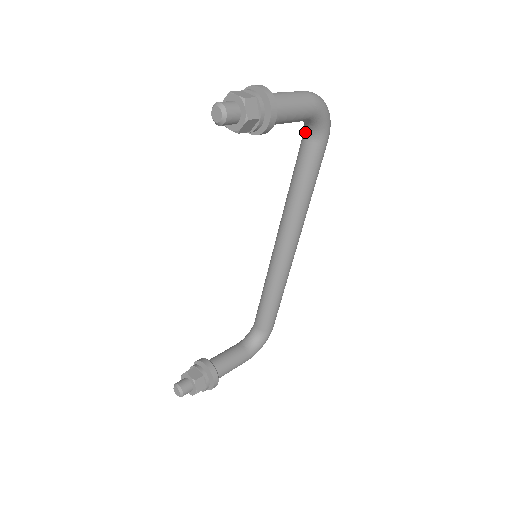
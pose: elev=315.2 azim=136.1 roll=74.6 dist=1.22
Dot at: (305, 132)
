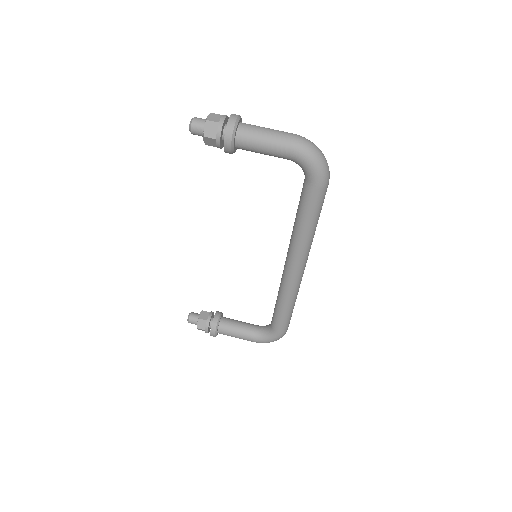
Dot at: occluded
